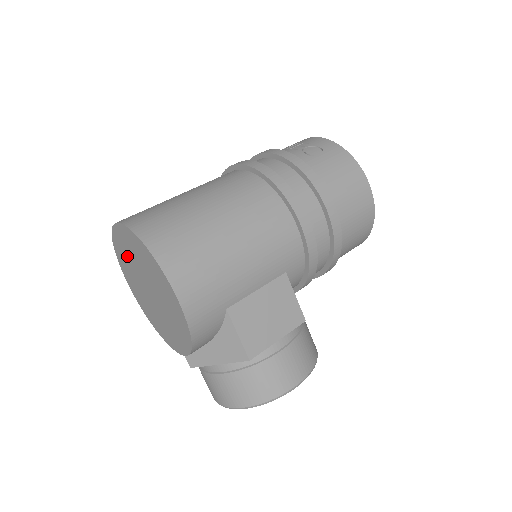
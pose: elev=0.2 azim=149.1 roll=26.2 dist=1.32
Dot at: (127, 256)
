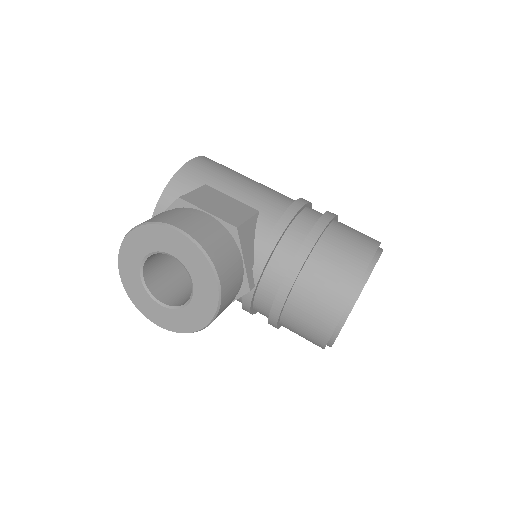
Dot at: occluded
